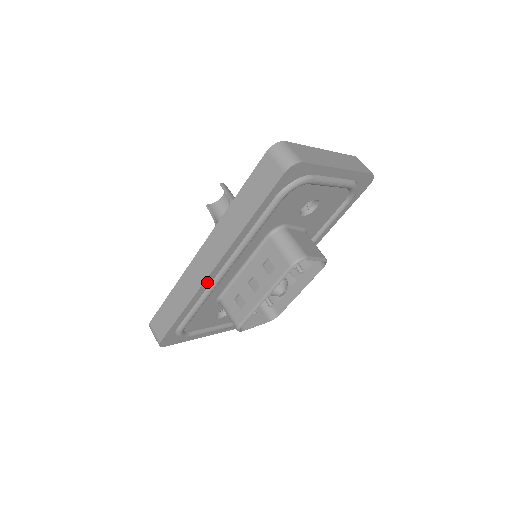
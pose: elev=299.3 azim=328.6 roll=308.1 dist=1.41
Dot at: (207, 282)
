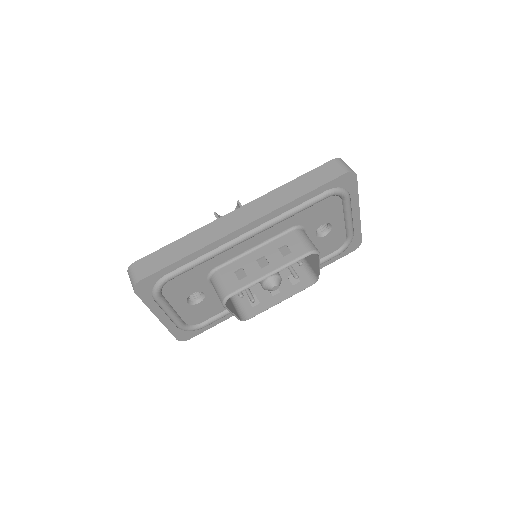
Dot at: (231, 236)
